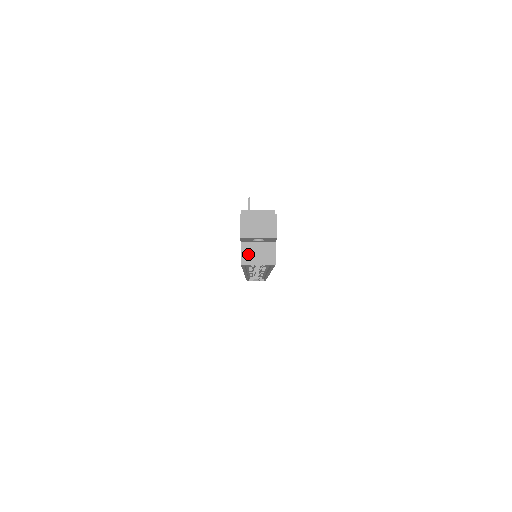
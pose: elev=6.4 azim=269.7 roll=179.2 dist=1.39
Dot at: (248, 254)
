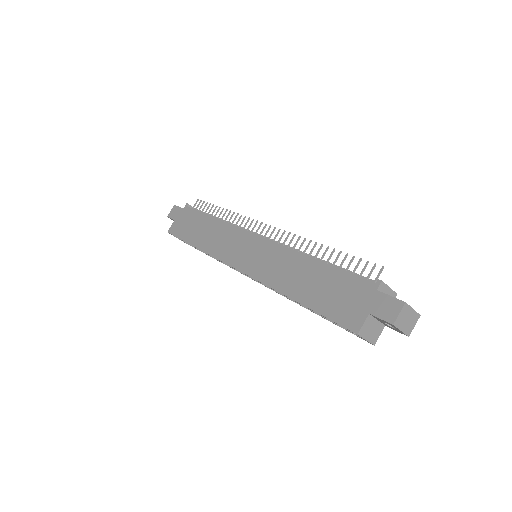
Dot at: (367, 327)
